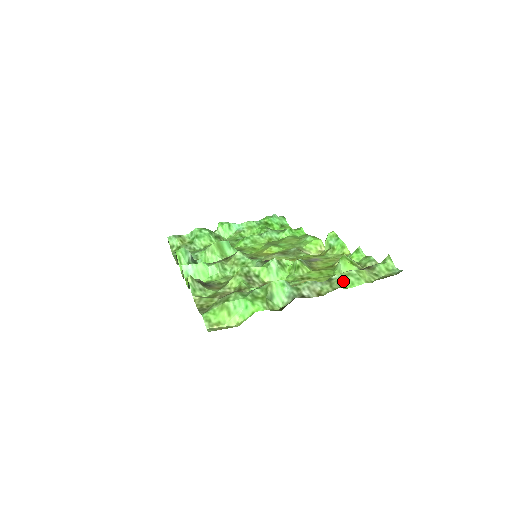
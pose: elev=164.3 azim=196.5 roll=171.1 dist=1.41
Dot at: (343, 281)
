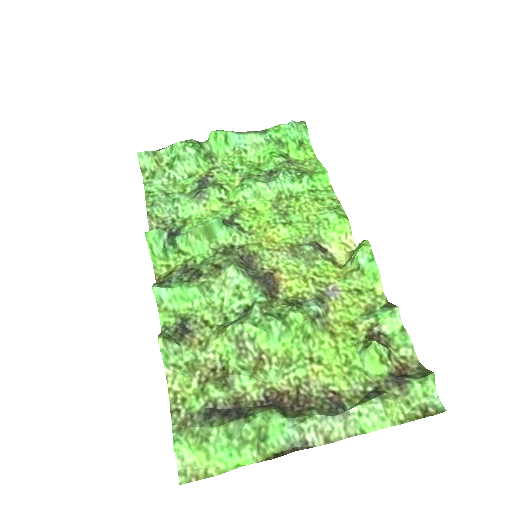
Dot at: (362, 419)
